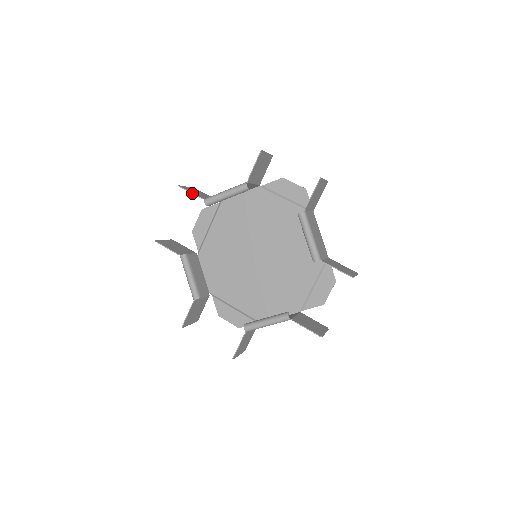
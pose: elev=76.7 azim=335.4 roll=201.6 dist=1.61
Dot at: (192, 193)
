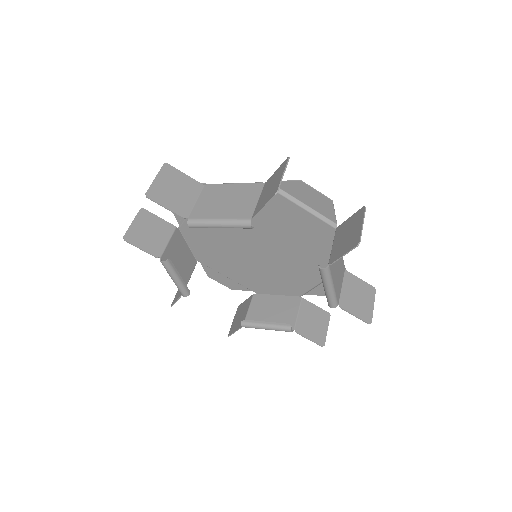
Dot at: occluded
